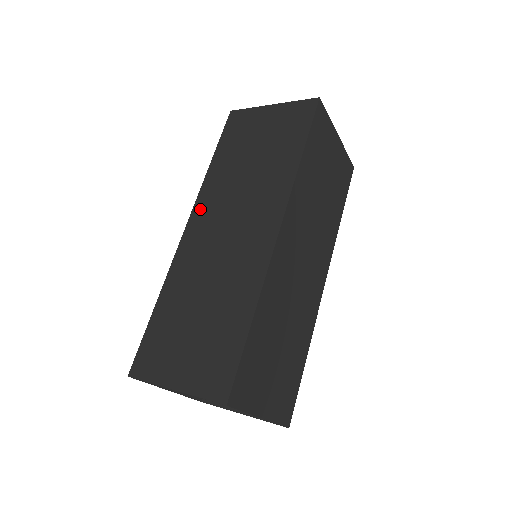
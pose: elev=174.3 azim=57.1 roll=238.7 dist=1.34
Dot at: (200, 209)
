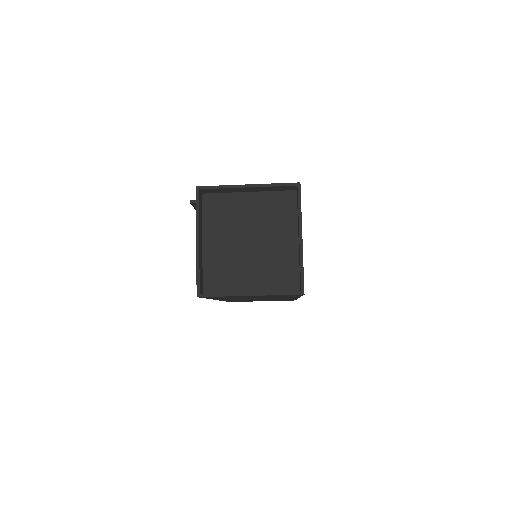
Dot at: occluded
